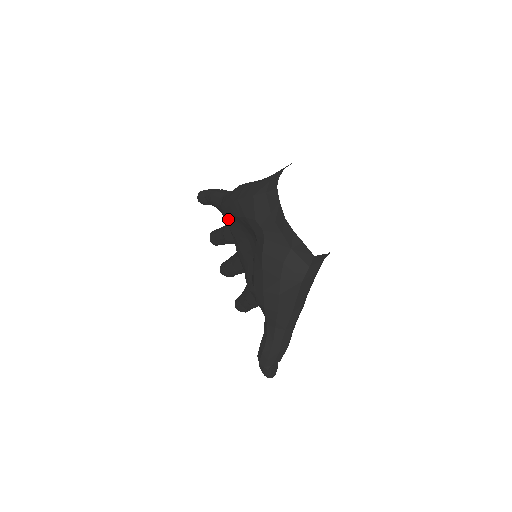
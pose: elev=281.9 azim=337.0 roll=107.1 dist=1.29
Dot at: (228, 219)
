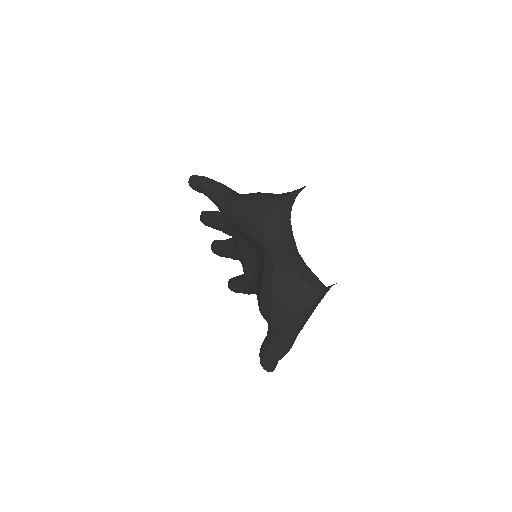
Dot at: (229, 224)
